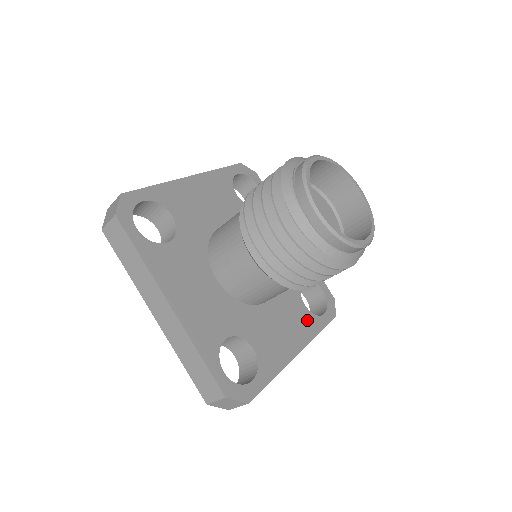
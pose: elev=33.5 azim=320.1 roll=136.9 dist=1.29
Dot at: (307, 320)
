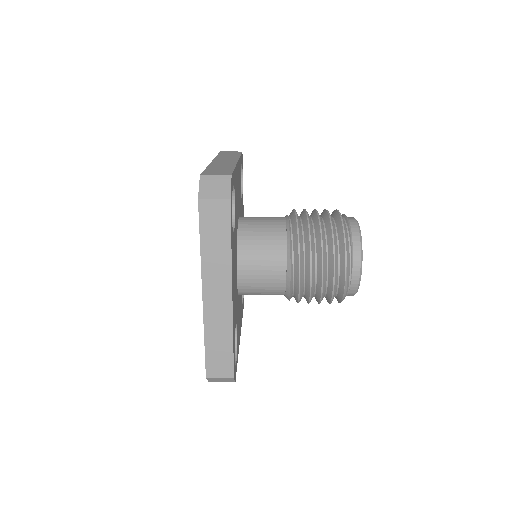
Dot at: occluded
